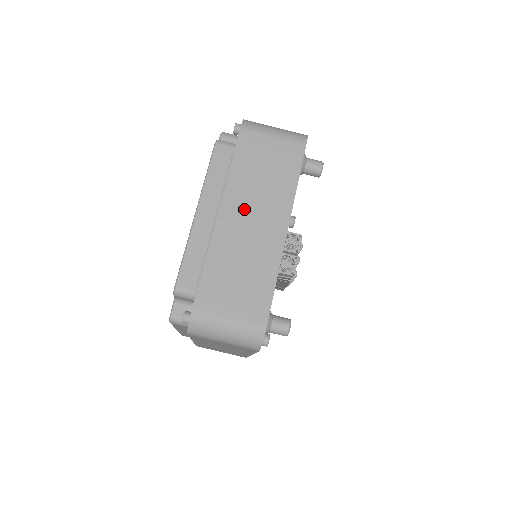
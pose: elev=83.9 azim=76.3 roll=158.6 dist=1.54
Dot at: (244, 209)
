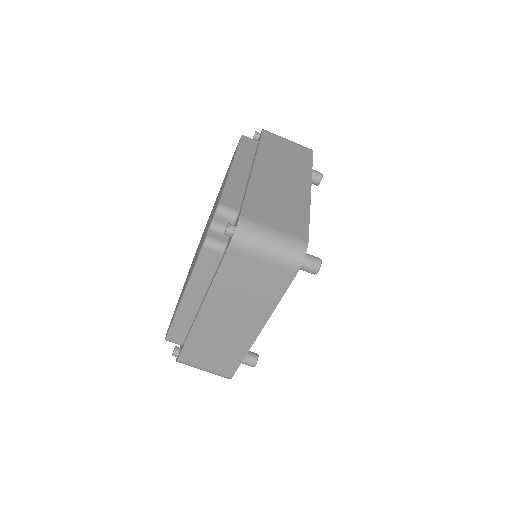
Dot at: (274, 170)
